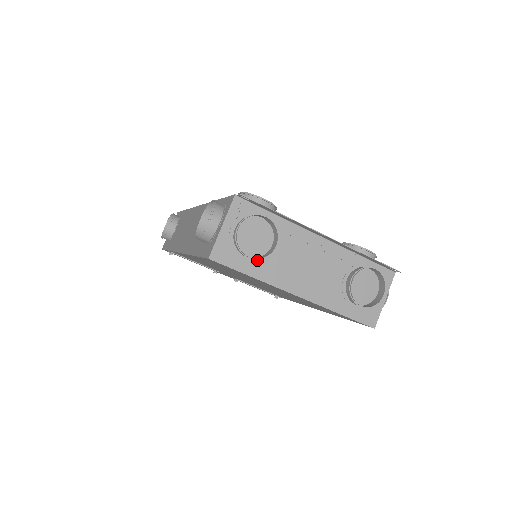
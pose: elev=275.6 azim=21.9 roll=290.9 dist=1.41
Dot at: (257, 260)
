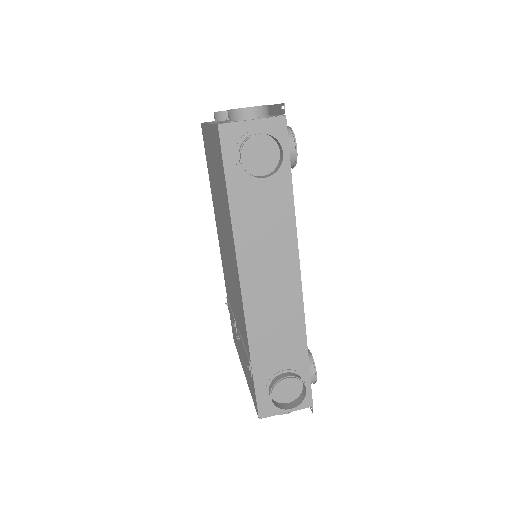
Dot at: occluded
